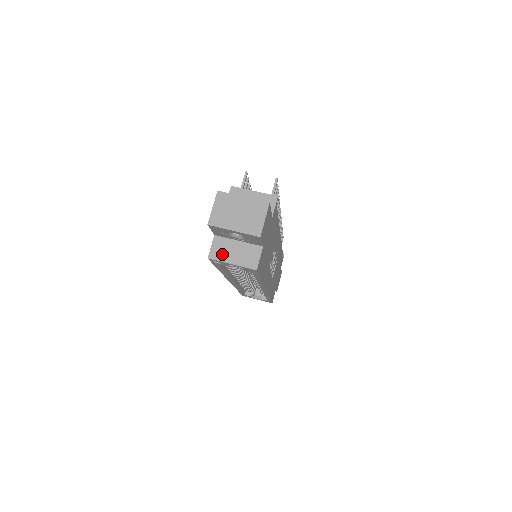
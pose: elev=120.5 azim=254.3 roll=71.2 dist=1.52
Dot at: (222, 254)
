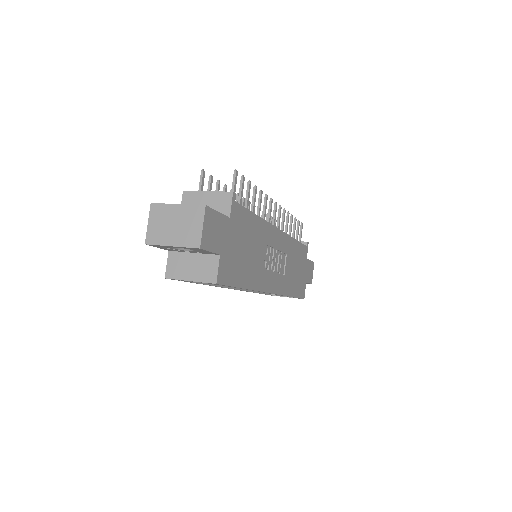
Dot at: (178, 271)
